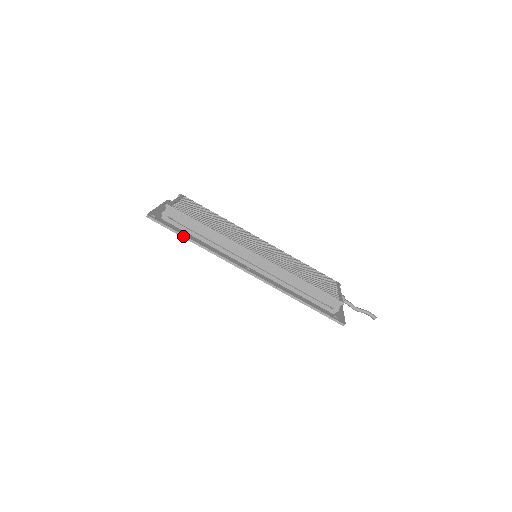
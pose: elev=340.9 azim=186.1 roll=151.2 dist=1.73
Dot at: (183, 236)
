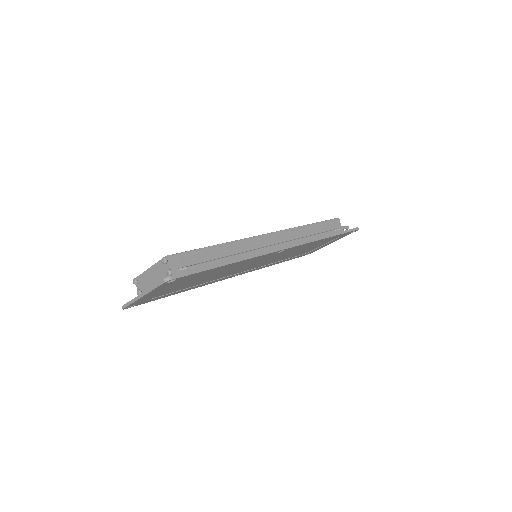
Dot at: (216, 266)
